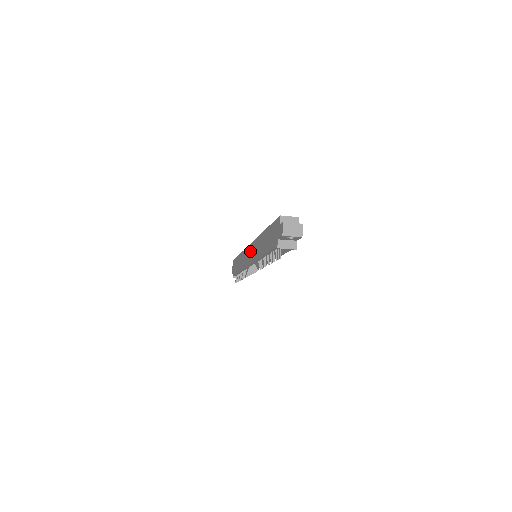
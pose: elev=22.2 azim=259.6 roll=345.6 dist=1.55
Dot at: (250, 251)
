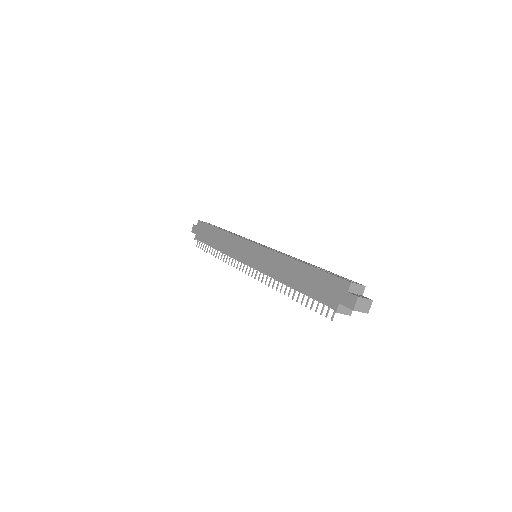
Dot at: (254, 252)
